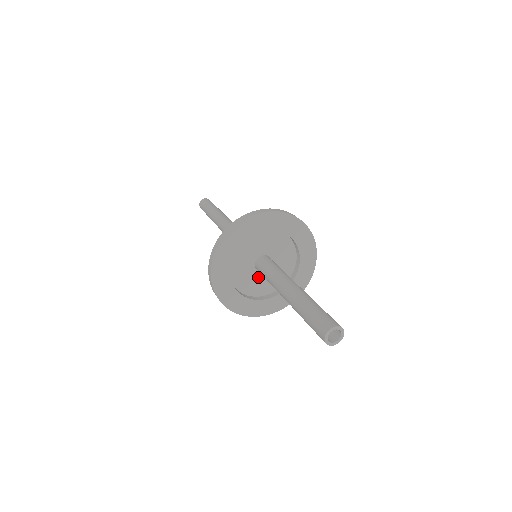
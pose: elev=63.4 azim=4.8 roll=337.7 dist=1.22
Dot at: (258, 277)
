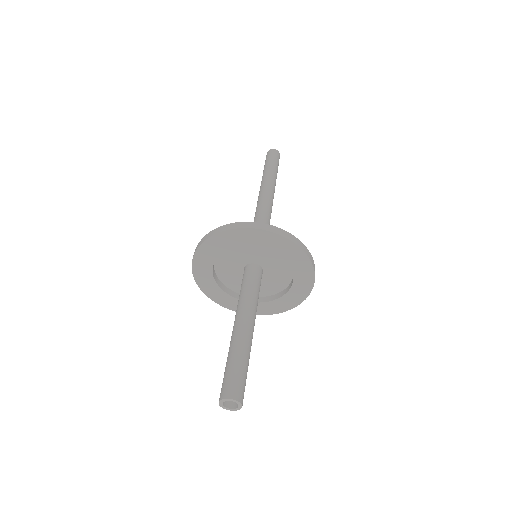
Dot at: occluded
